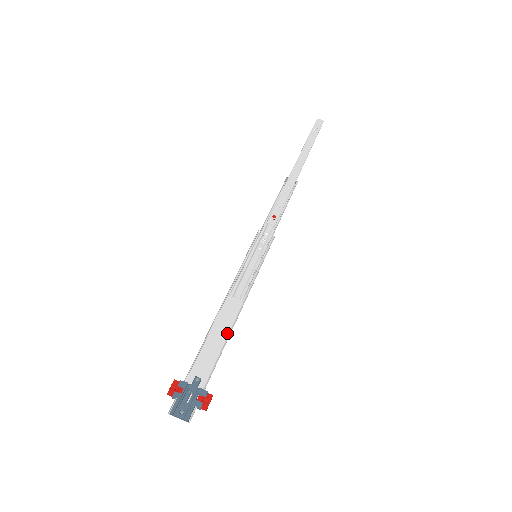
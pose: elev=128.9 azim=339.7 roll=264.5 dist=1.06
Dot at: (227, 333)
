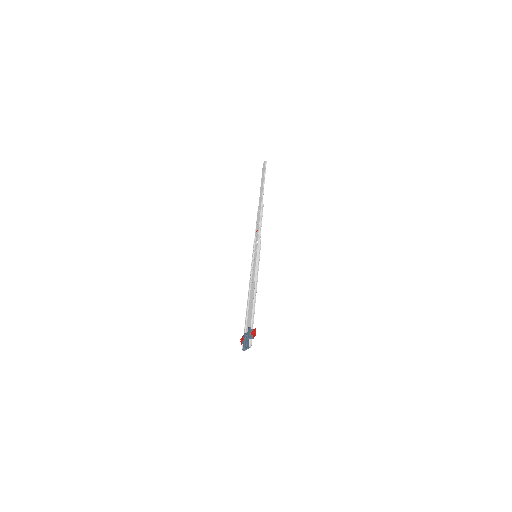
Dot at: (254, 299)
